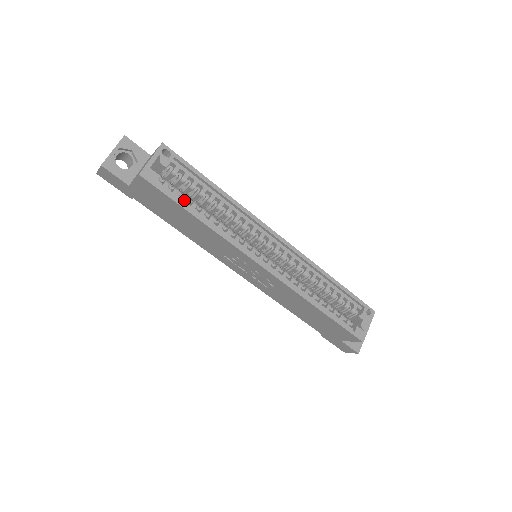
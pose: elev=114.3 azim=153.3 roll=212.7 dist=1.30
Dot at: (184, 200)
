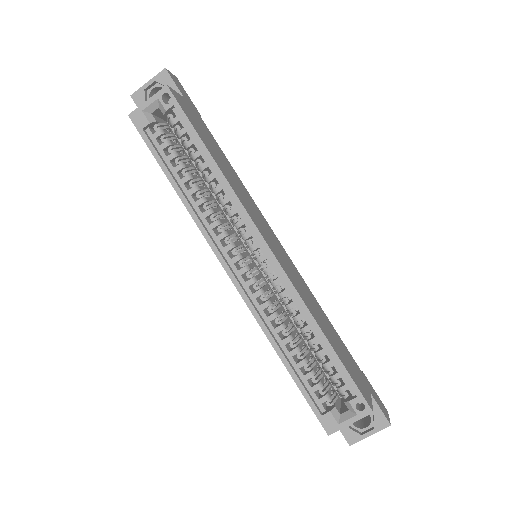
Dot at: (169, 158)
